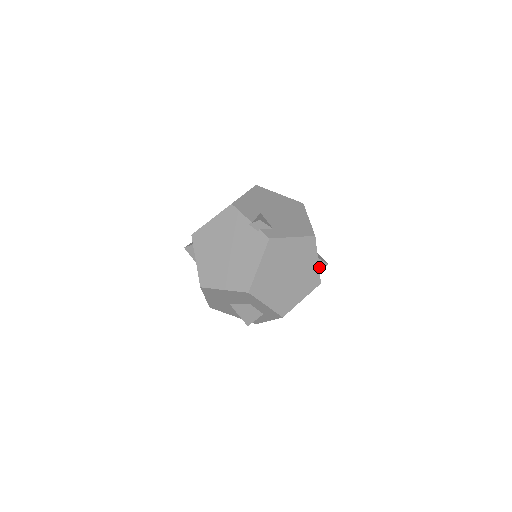
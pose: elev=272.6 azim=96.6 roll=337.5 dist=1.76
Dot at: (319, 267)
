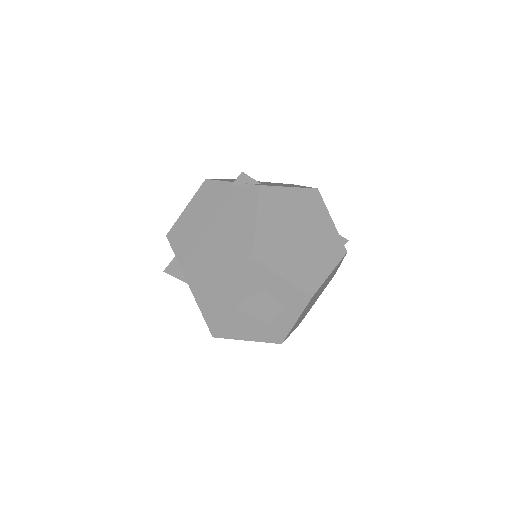
Dot at: occluded
